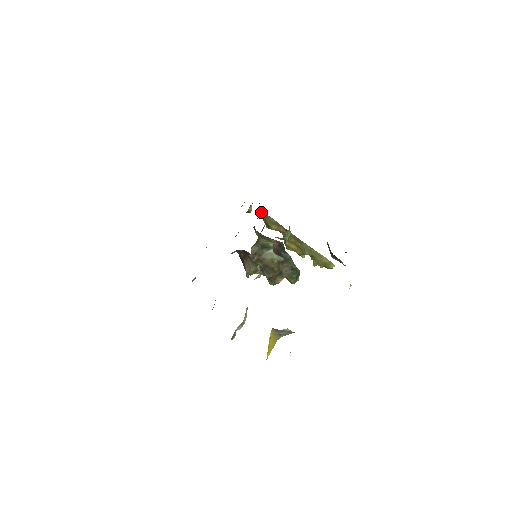
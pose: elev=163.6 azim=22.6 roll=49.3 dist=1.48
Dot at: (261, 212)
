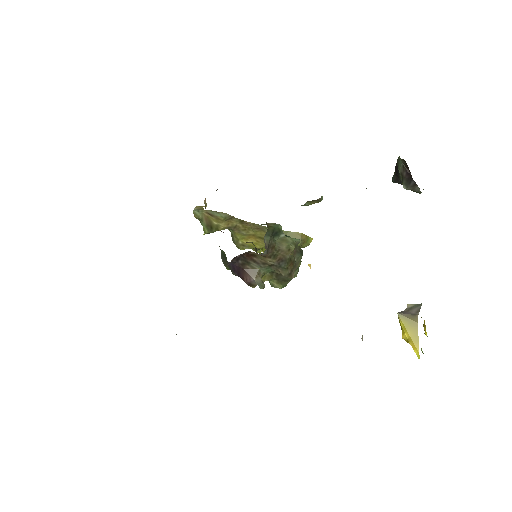
Dot at: (200, 212)
